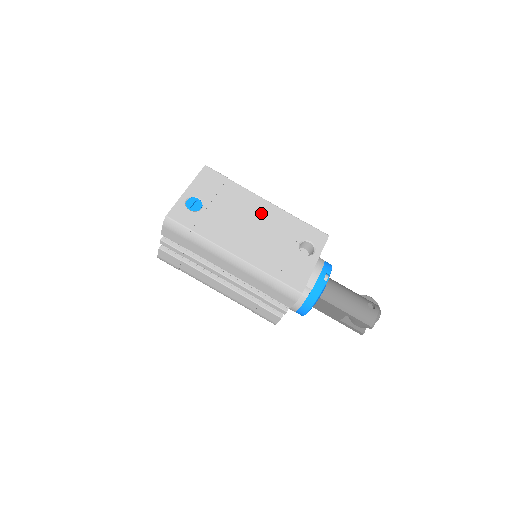
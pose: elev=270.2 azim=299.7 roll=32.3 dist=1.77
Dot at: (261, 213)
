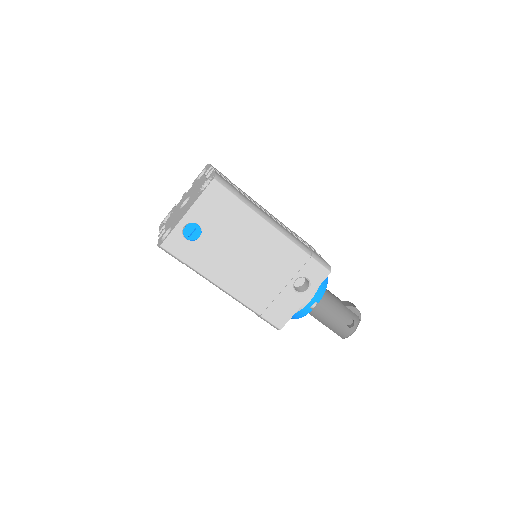
Dot at: (264, 244)
